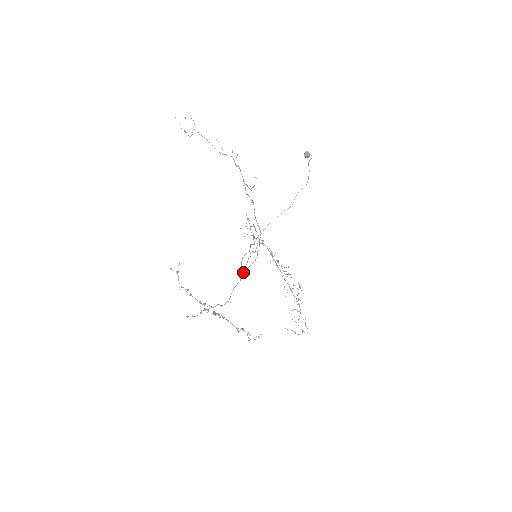
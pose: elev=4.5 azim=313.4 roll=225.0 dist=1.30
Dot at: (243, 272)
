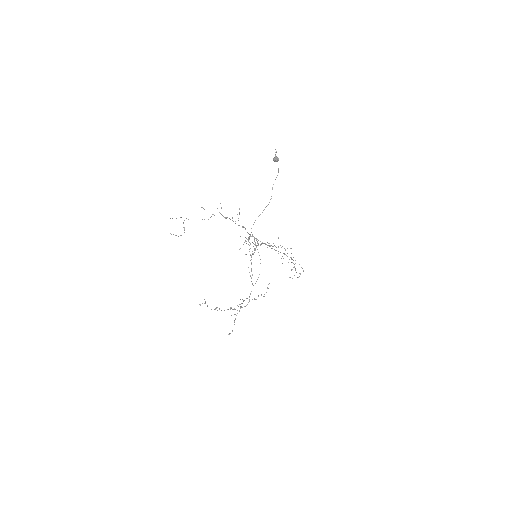
Dot at: (252, 275)
